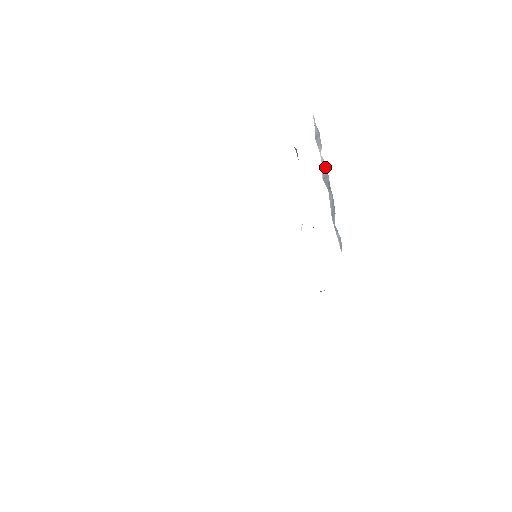
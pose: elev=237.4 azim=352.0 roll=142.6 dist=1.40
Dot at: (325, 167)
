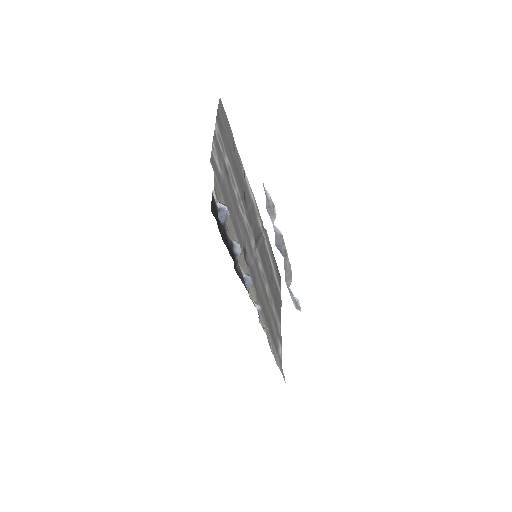
Dot at: (278, 237)
